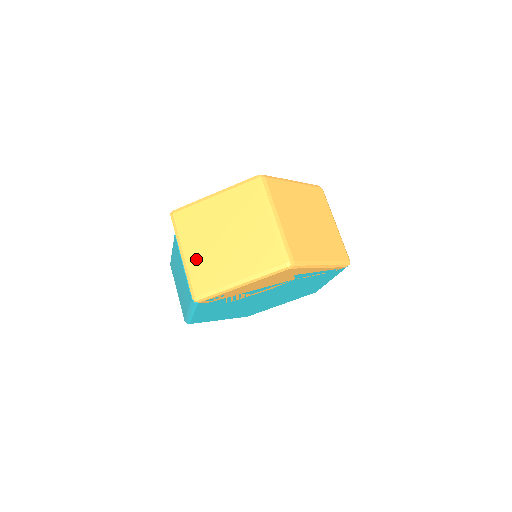
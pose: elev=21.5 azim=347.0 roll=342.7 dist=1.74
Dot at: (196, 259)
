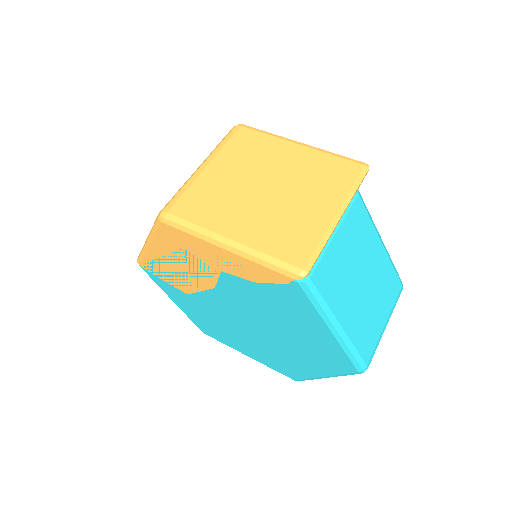
Dot at: occluded
